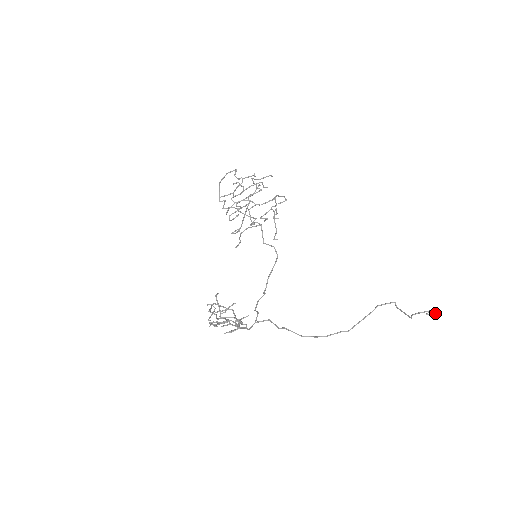
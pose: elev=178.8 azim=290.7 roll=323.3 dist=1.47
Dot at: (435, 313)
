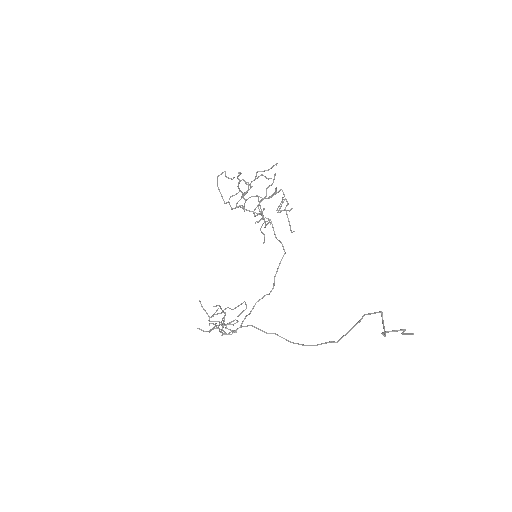
Dot at: (411, 333)
